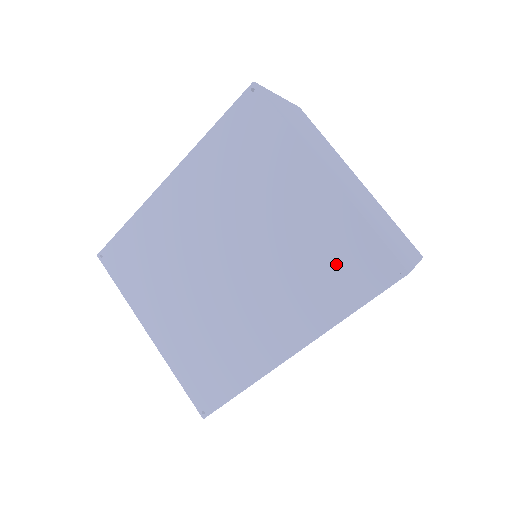
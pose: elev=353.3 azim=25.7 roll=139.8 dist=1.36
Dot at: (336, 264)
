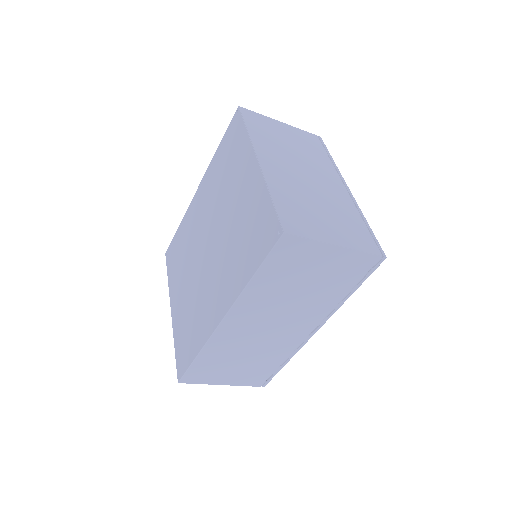
Dot at: (251, 234)
